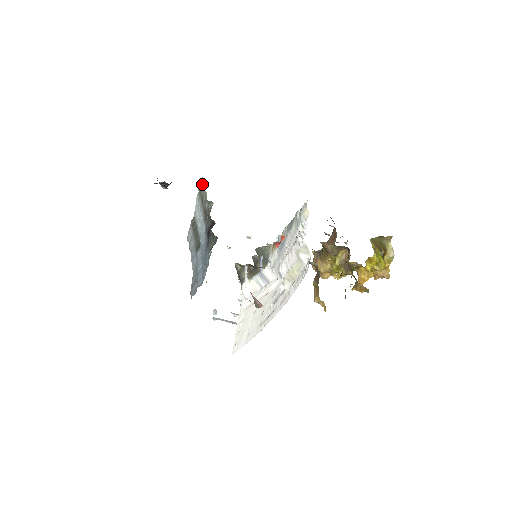
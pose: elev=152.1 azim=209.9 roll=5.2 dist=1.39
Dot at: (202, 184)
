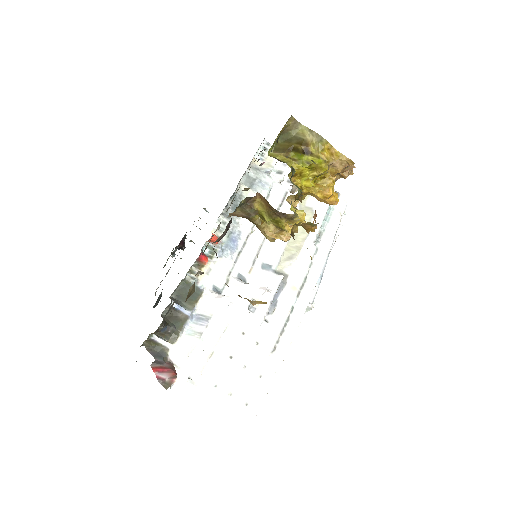
Dot at: occluded
